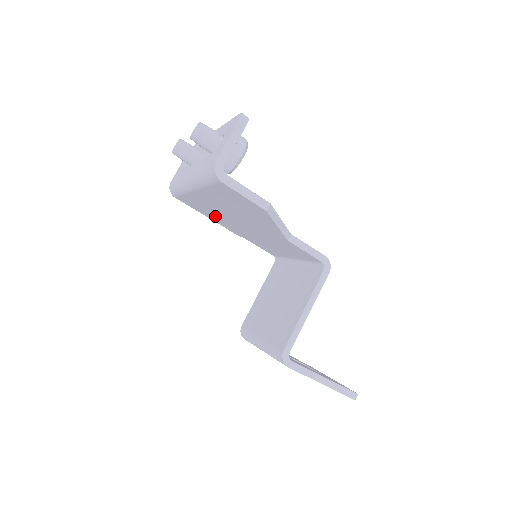
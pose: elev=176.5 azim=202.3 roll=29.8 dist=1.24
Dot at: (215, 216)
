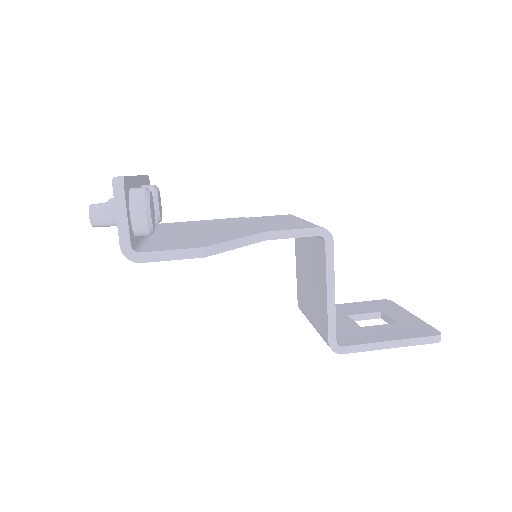
Dot at: occluded
